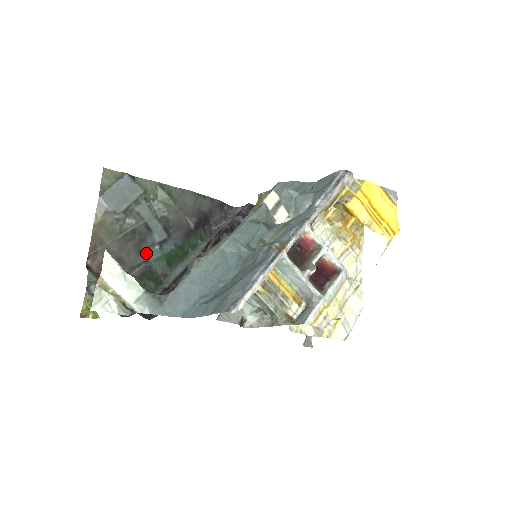
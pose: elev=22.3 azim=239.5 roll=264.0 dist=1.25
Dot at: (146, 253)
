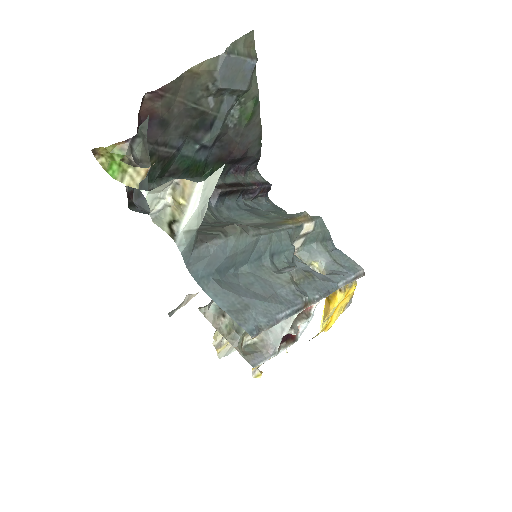
Dot at: (186, 141)
